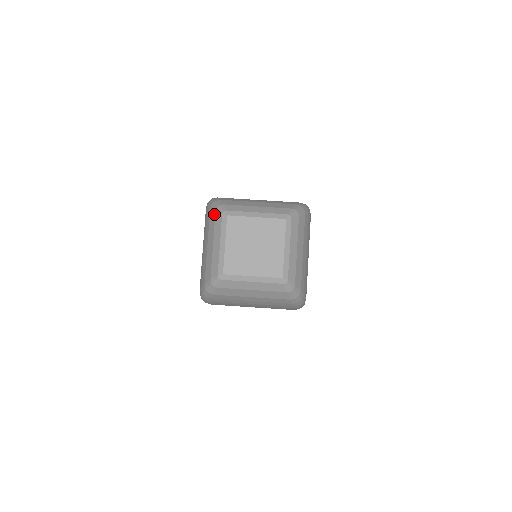
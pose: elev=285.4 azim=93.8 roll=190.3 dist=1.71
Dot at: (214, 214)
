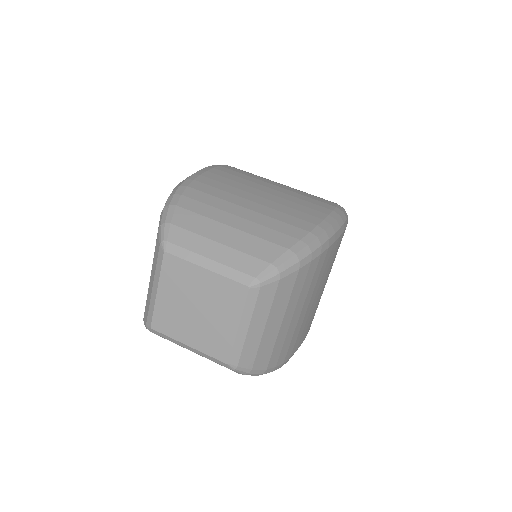
Dot at: occluded
